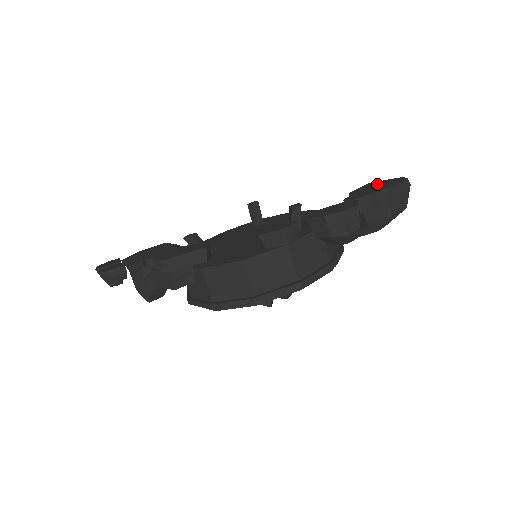
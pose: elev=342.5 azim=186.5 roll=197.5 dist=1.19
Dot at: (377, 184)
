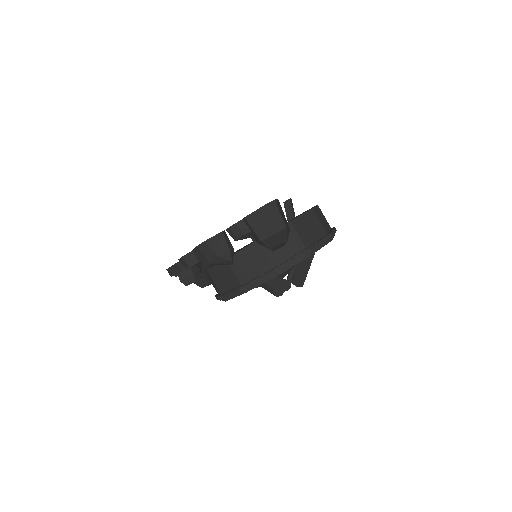
Dot at: occluded
